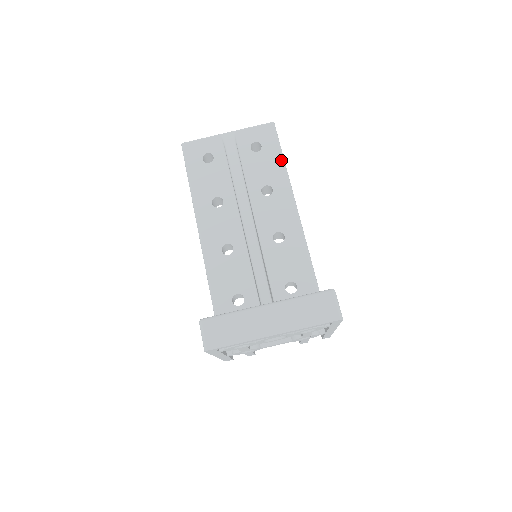
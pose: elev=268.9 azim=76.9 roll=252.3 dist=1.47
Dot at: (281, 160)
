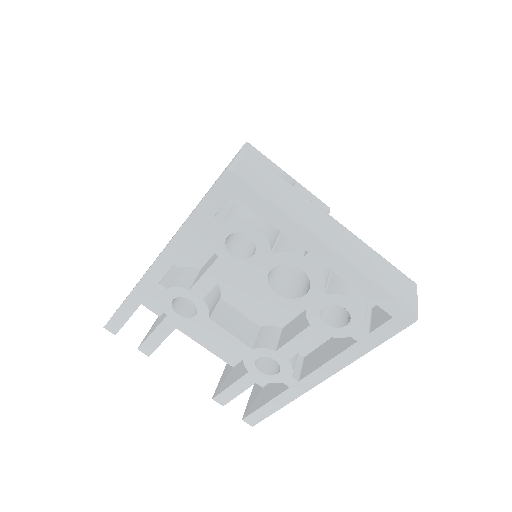
Dot at: occluded
